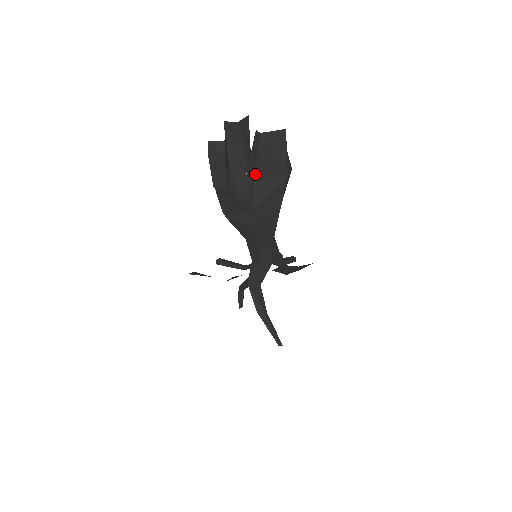
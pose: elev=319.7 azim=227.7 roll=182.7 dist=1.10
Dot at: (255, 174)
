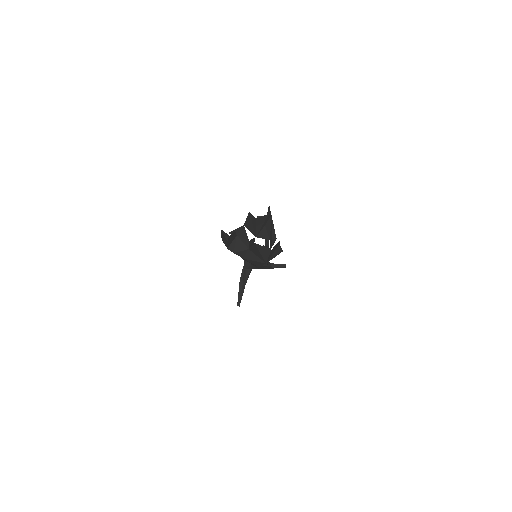
Dot at: (250, 249)
